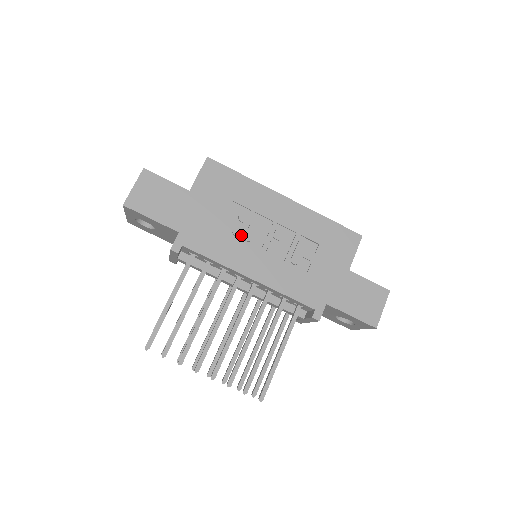
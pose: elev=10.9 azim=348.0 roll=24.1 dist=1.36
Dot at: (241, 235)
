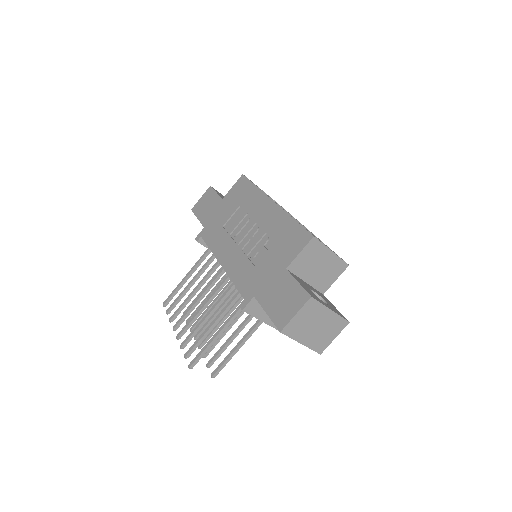
Dot at: (232, 231)
